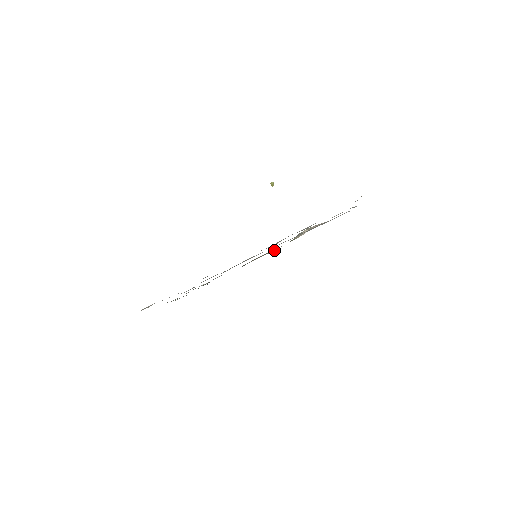
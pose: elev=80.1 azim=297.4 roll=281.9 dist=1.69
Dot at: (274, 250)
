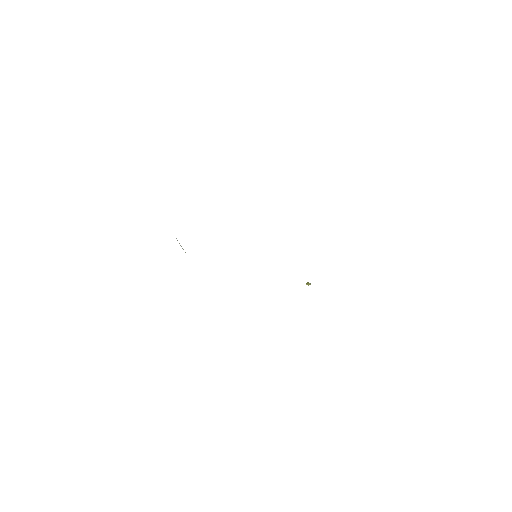
Dot at: occluded
